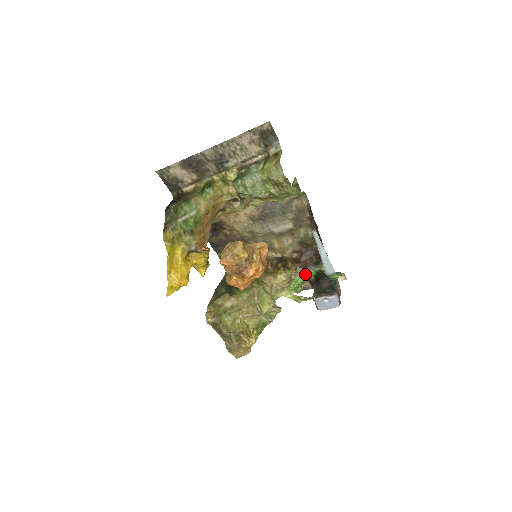
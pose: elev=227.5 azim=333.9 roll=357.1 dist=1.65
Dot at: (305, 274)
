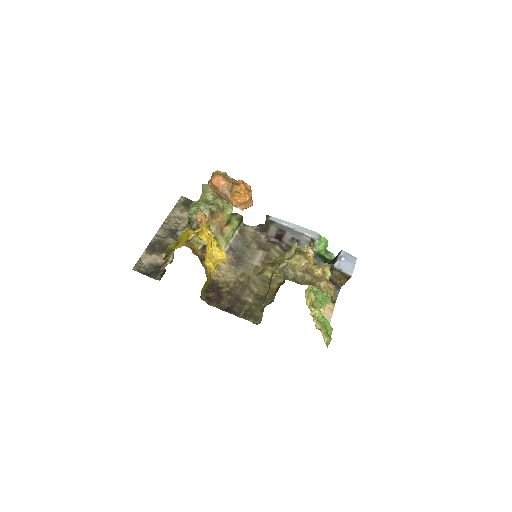
Dot at: occluded
